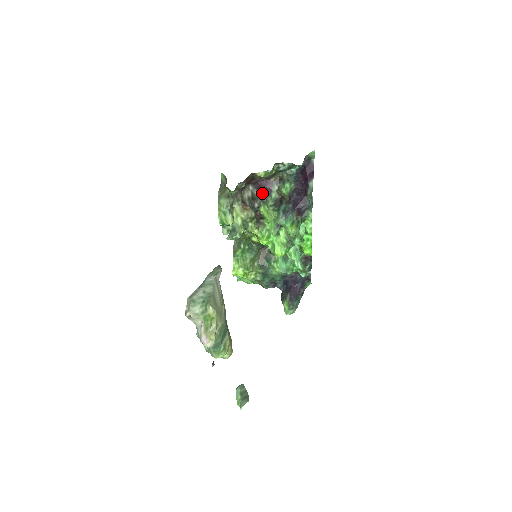
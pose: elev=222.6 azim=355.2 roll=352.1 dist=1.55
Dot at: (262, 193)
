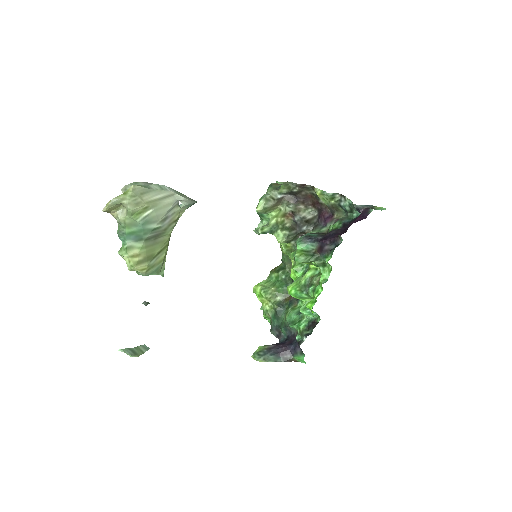
Dot at: (319, 223)
